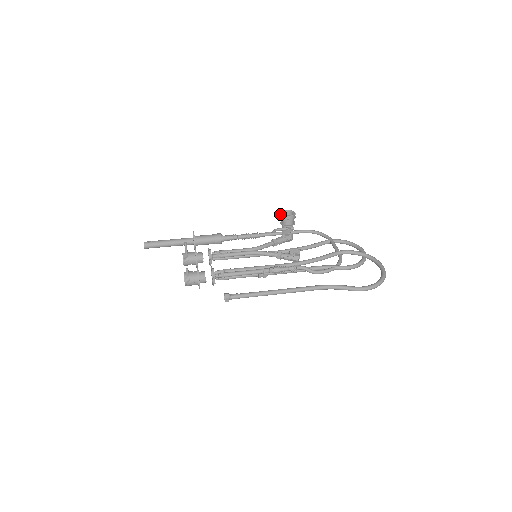
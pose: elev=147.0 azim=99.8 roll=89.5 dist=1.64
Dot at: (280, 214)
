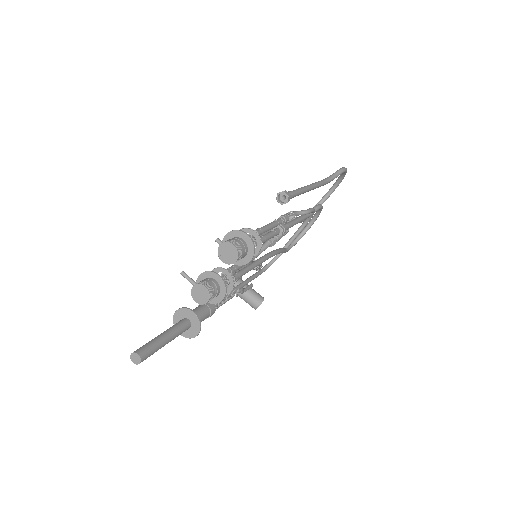
Dot at: (227, 285)
